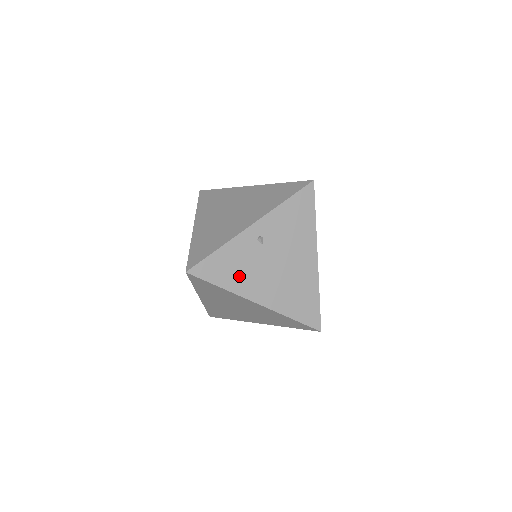
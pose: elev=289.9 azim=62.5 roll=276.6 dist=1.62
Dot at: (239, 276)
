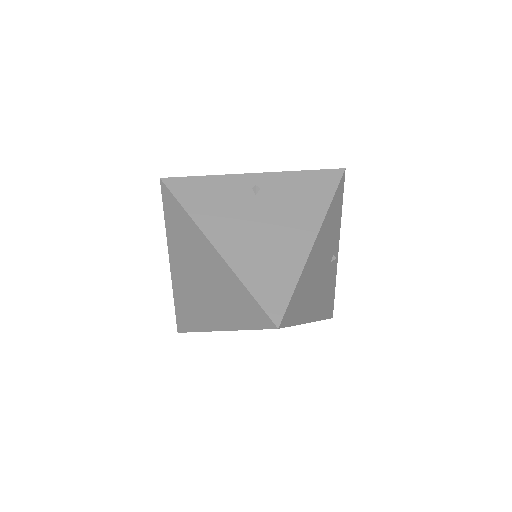
Dot at: (212, 210)
